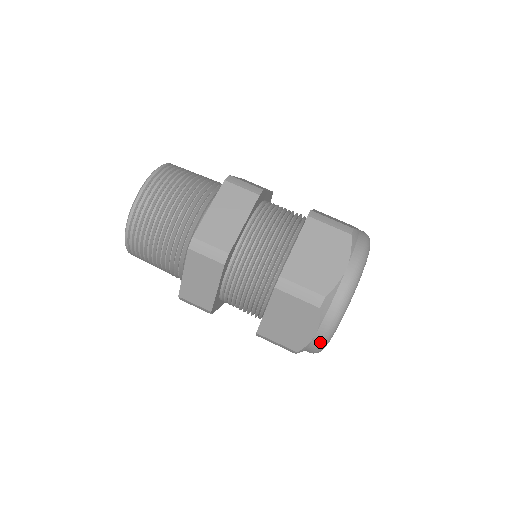
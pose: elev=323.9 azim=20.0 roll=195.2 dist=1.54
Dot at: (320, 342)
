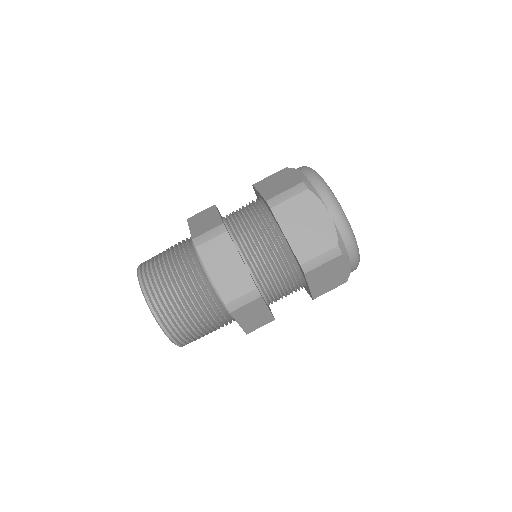
Dot at: (339, 217)
